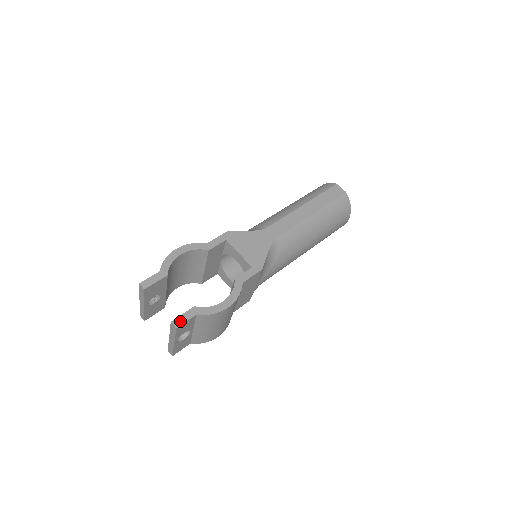
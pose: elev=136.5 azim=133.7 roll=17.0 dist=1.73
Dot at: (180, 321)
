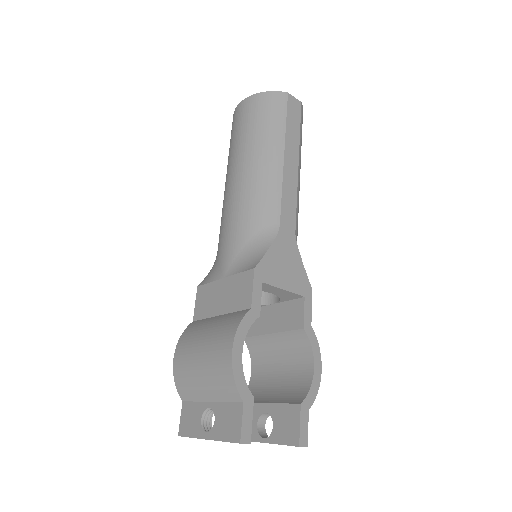
Dot at: (304, 436)
